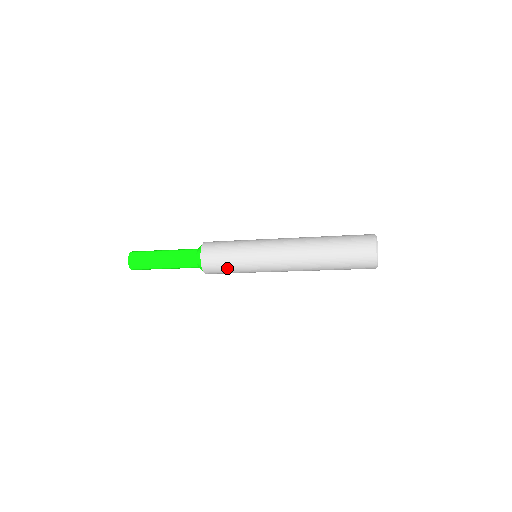
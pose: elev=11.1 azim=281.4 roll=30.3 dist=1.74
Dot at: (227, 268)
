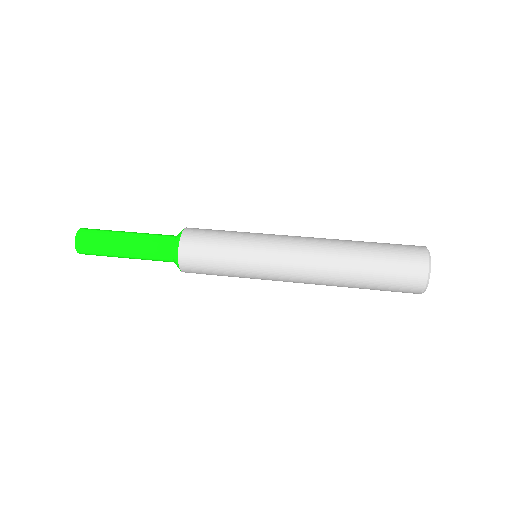
Dot at: occluded
